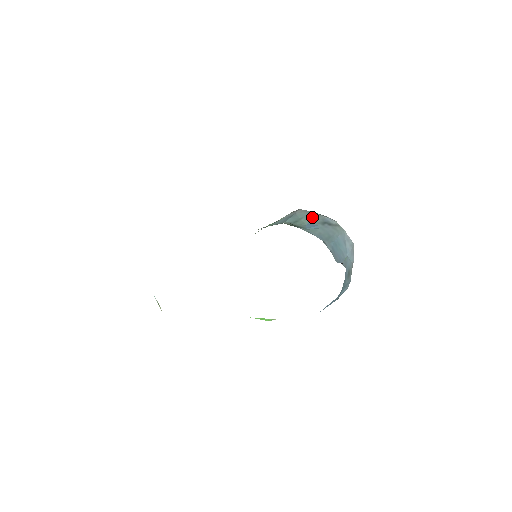
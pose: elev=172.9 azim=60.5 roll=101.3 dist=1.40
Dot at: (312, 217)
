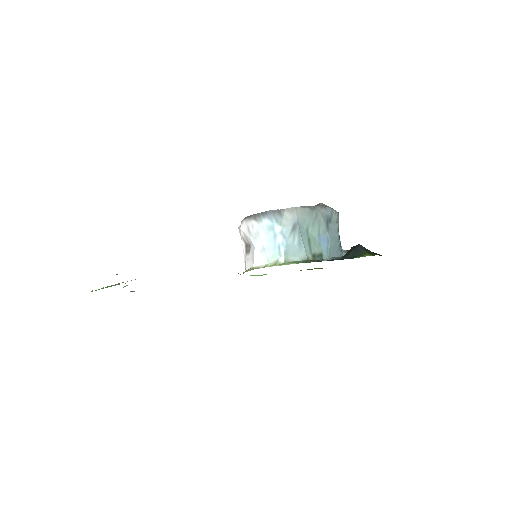
Dot at: (316, 222)
